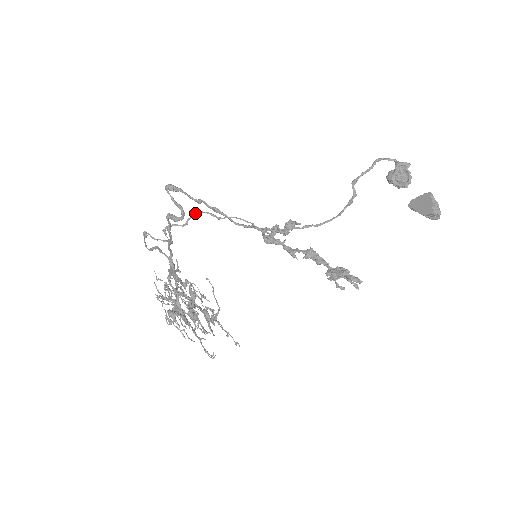
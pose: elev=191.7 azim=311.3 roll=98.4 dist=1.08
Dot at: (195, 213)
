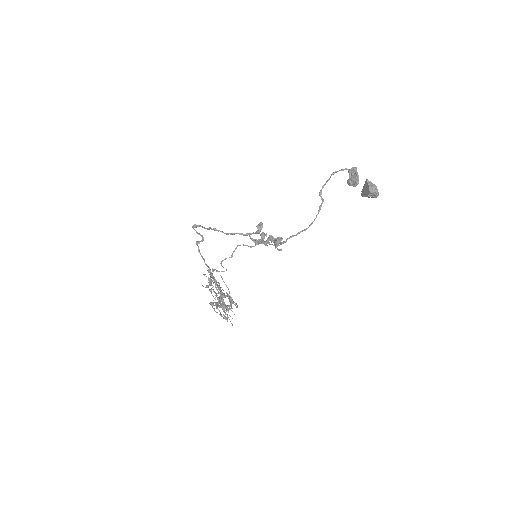
Dot at: (236, 247)
